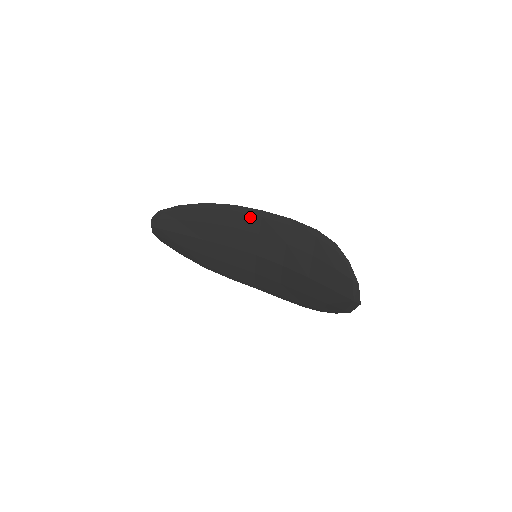
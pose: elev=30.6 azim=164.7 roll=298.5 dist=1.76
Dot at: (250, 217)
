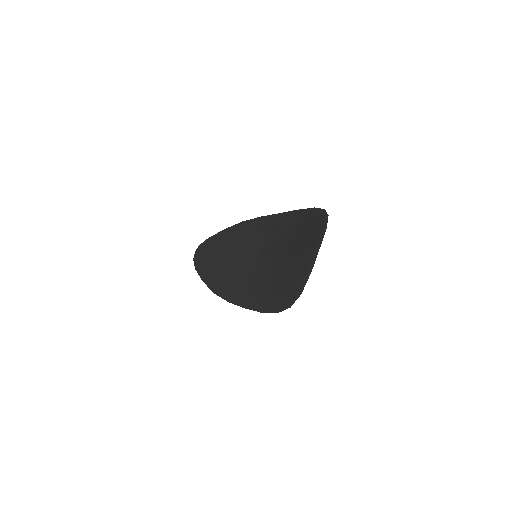
Dot at: (267, 222)
